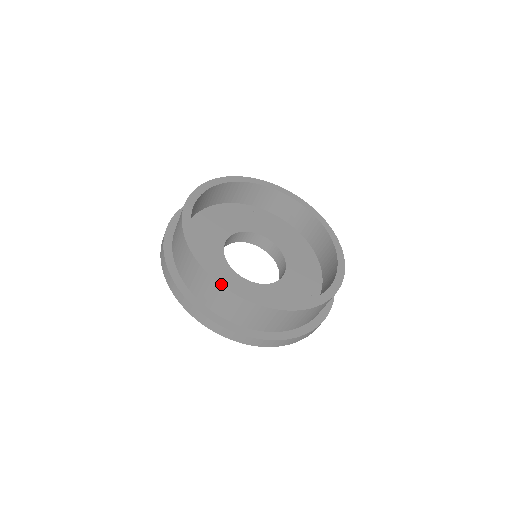
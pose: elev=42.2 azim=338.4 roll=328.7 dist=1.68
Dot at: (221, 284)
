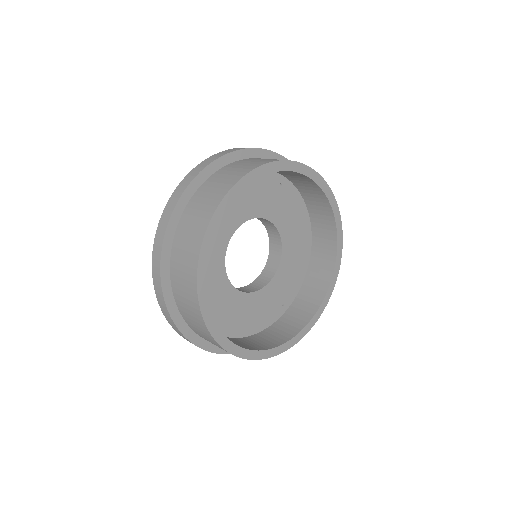
Dot at: (212, 335)
